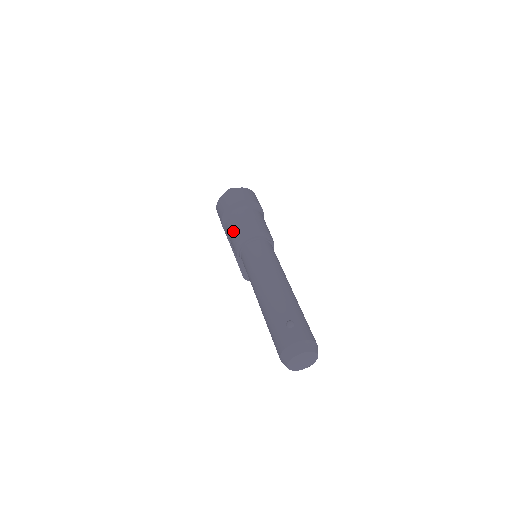
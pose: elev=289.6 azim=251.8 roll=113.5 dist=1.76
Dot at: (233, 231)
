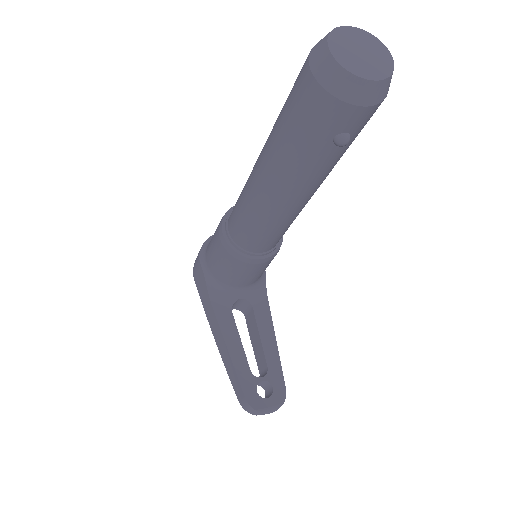
Dot at: occluded
